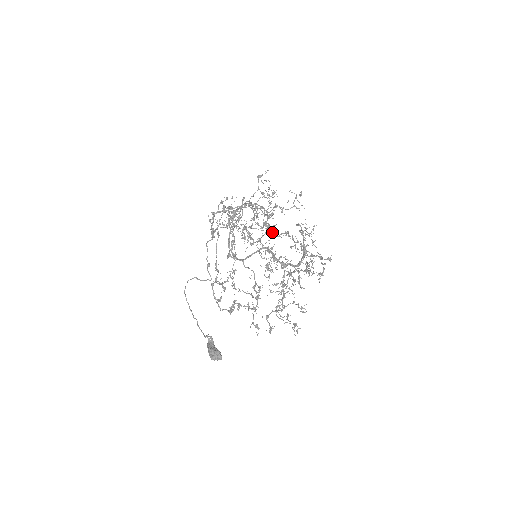
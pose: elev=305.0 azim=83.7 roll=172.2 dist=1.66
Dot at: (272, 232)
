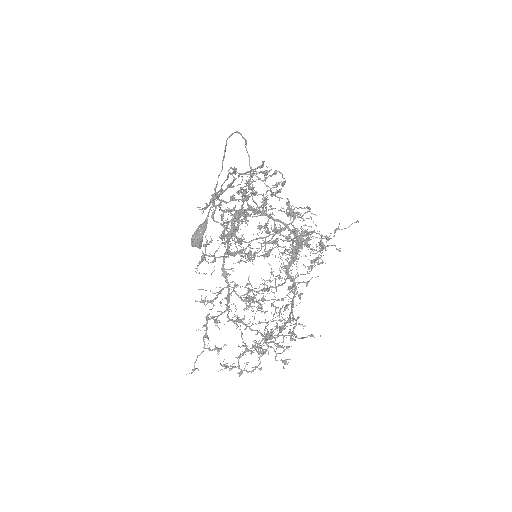
Dot at: (206, 332)
